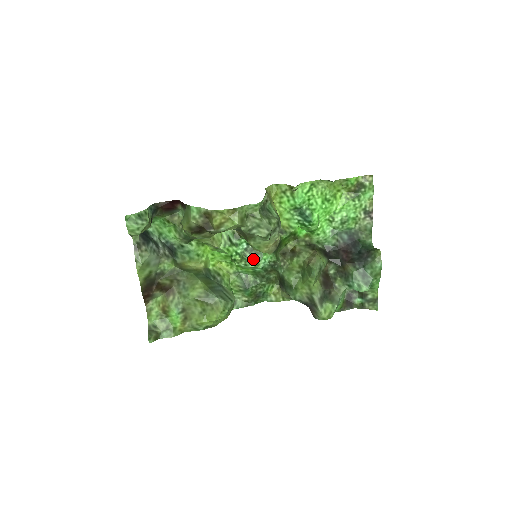
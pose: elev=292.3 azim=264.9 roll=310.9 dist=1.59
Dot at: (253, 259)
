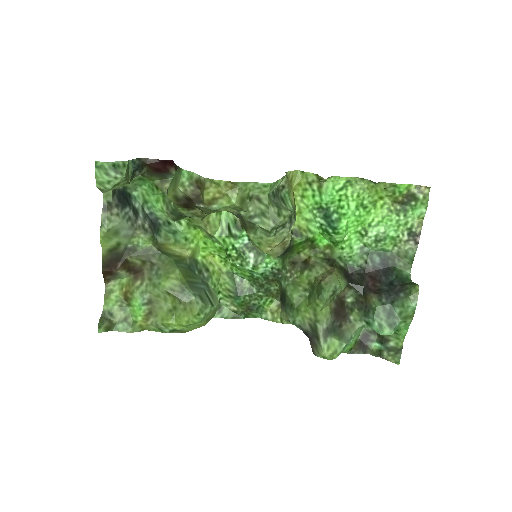
Dot at: (252, 259)
